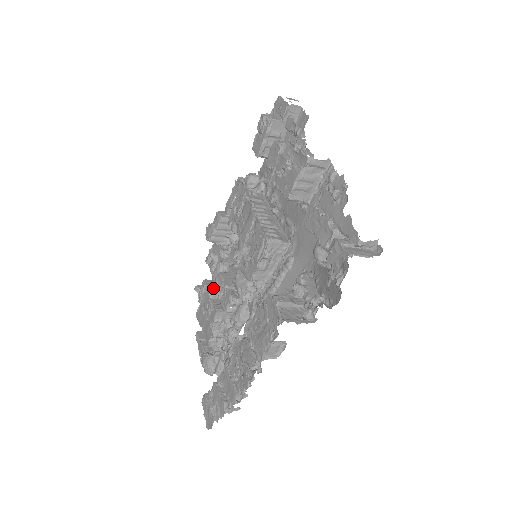
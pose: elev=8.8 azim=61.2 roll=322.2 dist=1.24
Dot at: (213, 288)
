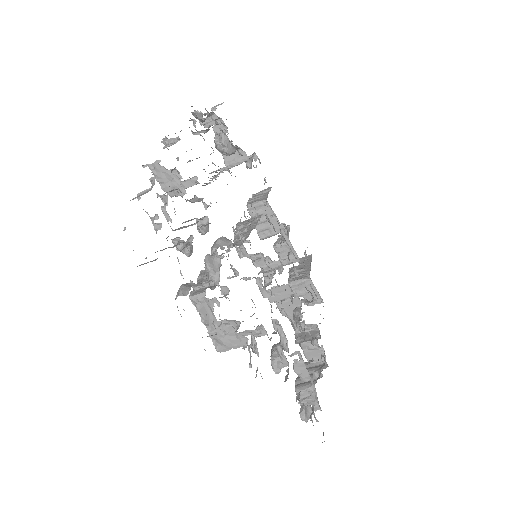
Dot at: occluded
